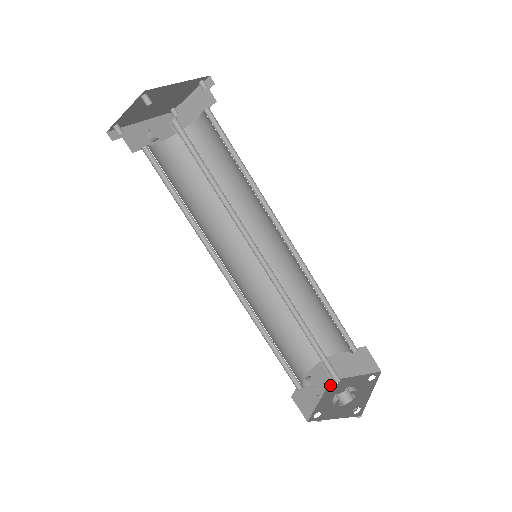
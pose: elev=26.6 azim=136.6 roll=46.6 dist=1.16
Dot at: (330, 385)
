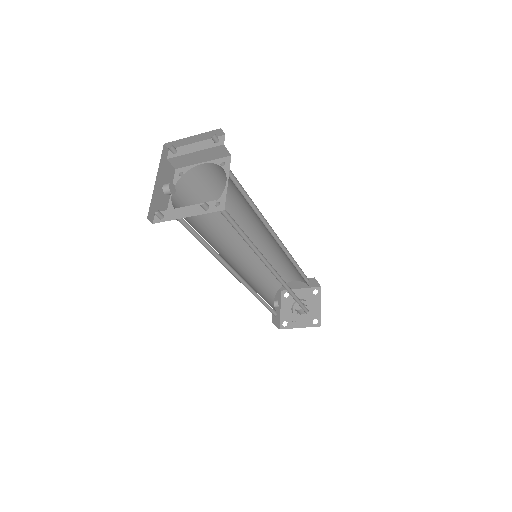
Dot at: (283, 296)
